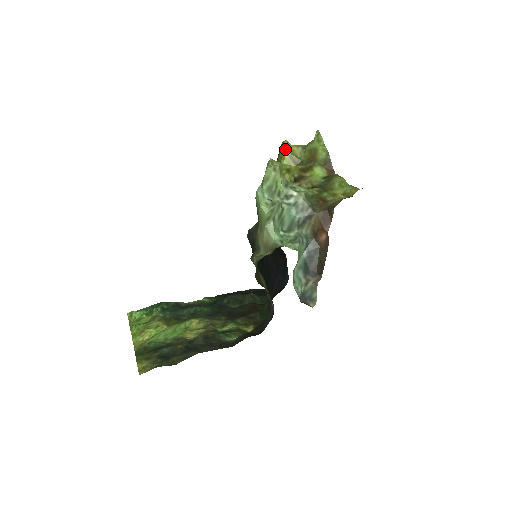
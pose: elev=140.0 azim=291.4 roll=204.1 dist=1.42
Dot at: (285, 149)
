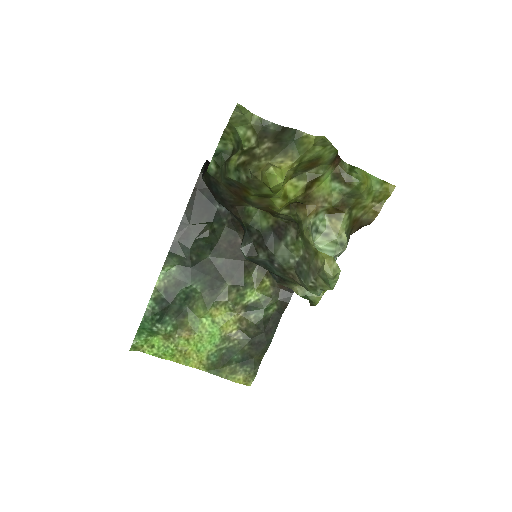
Dot at: (281, 188)
